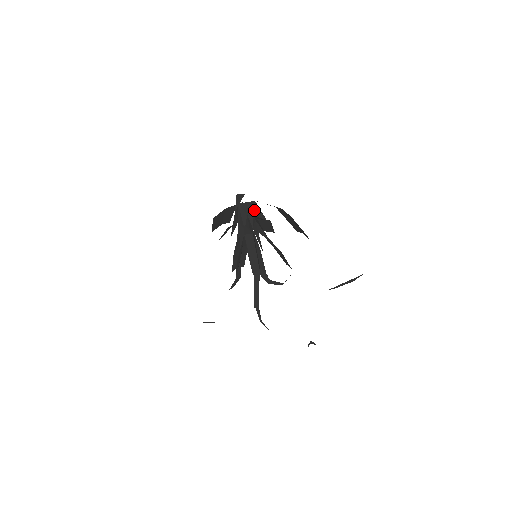
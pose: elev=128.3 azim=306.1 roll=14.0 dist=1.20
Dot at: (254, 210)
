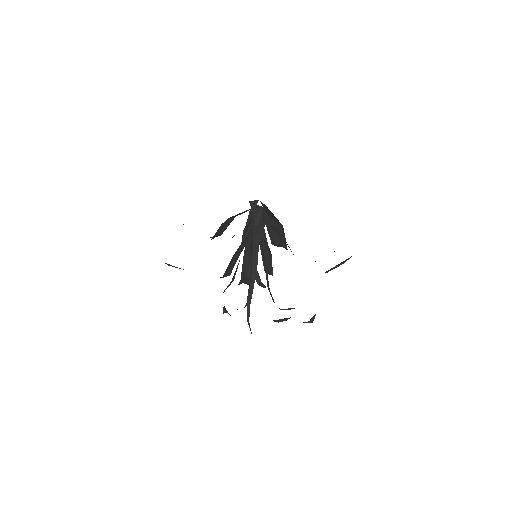
Dot at: (261, 215)
